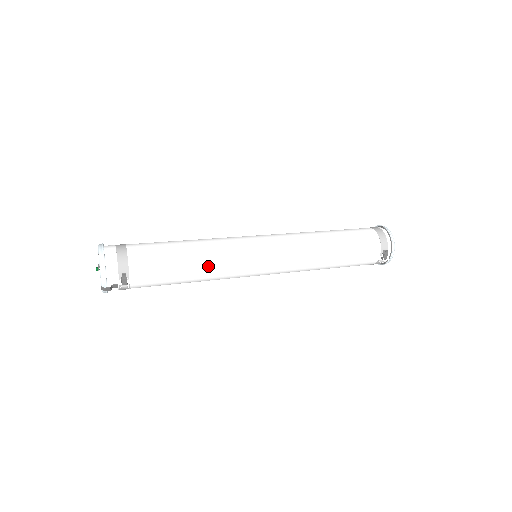
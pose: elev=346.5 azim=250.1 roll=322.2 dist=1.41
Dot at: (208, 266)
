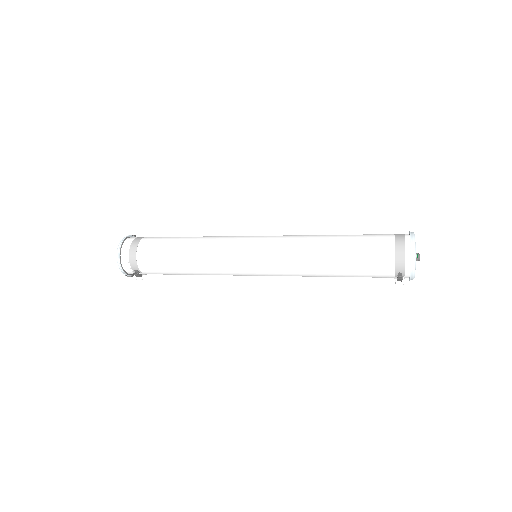
Dot at: (201, 270)
